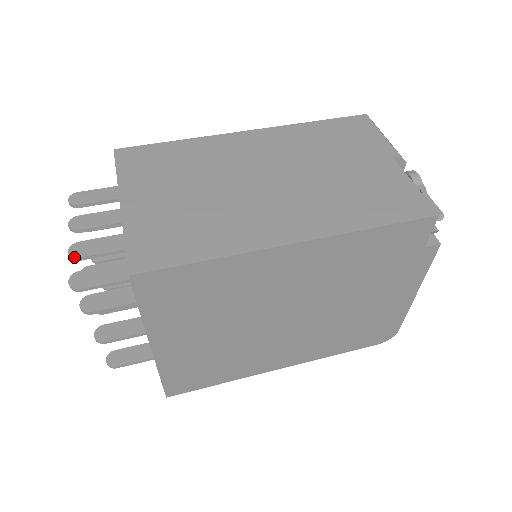
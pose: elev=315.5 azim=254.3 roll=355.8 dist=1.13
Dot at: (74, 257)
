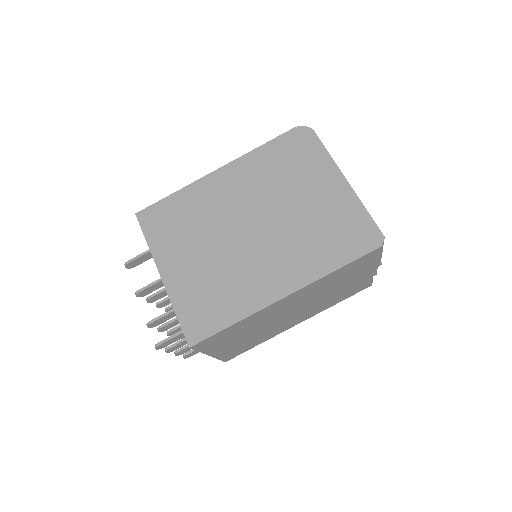
Dot at: occluded
